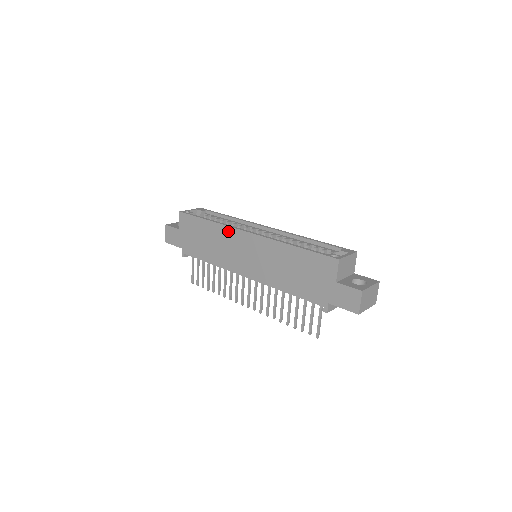
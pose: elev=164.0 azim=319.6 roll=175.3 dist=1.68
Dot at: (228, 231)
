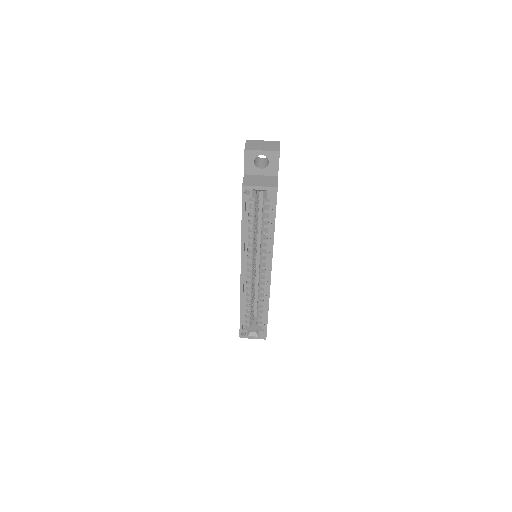
Dot at: occluded
